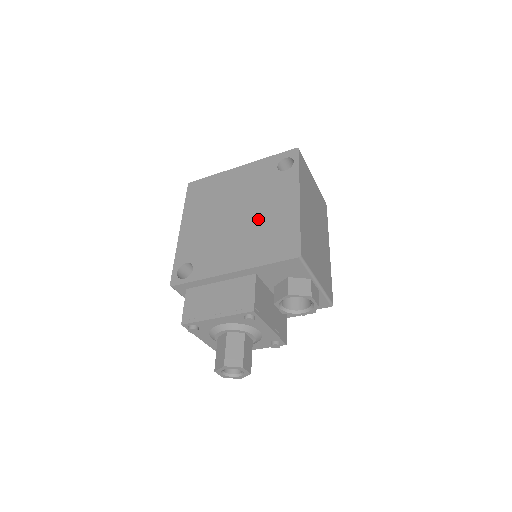
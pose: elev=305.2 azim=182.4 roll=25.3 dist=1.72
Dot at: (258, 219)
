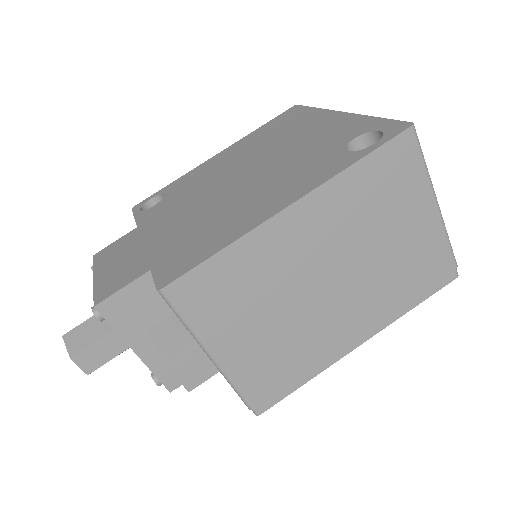
Dot at: (236, 197)
